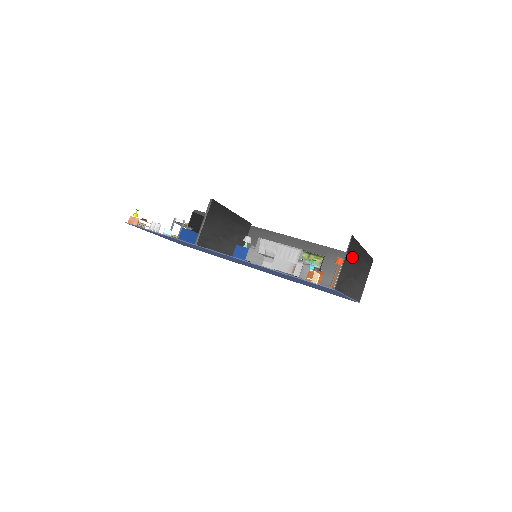
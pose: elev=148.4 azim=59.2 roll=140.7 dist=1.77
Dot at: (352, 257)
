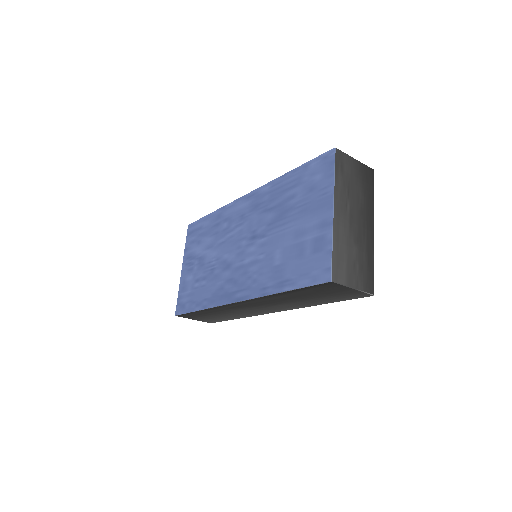
Dot at: (362, 188)
